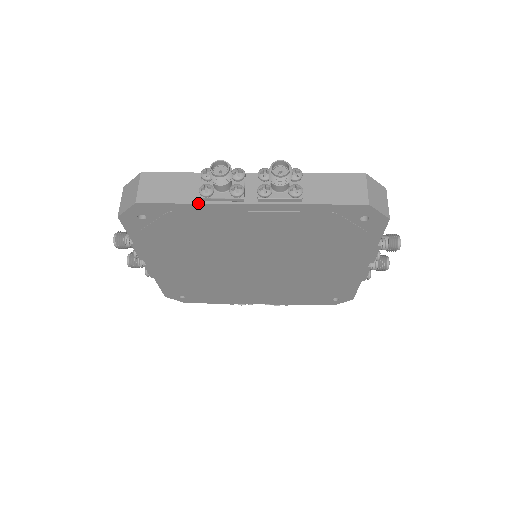
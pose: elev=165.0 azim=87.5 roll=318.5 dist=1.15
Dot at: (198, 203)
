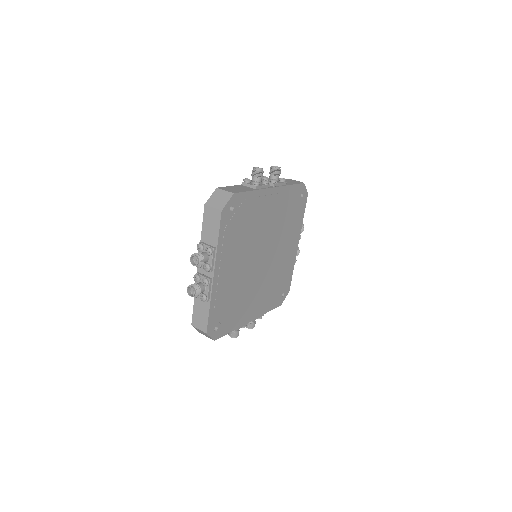
Dot at: (256, 190)
